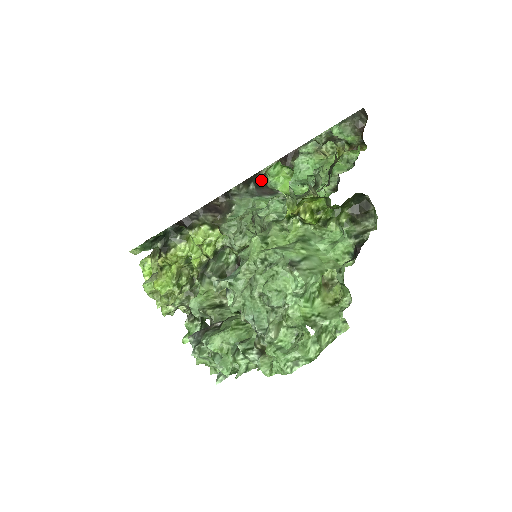
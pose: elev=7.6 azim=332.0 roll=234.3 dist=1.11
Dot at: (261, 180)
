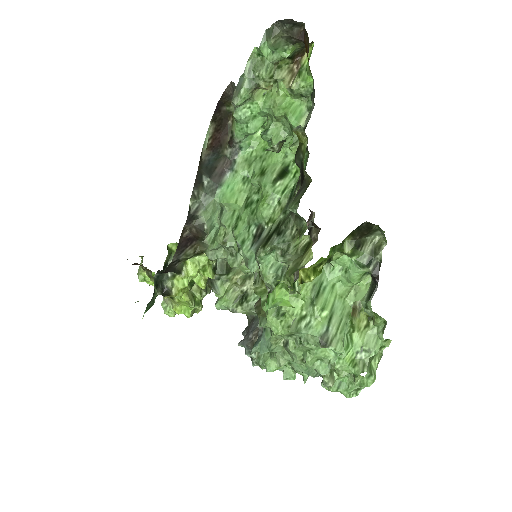
Dot at: (208, 160)
